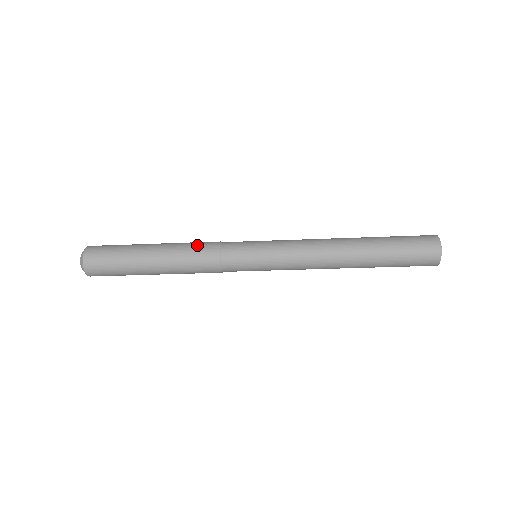
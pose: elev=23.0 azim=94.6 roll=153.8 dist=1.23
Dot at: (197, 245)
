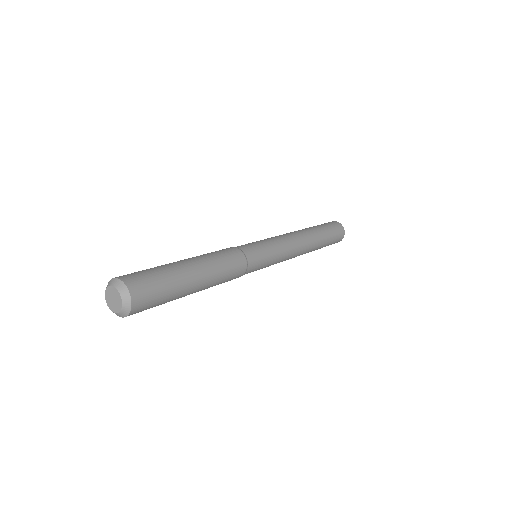
Dot at: (232, 275)
